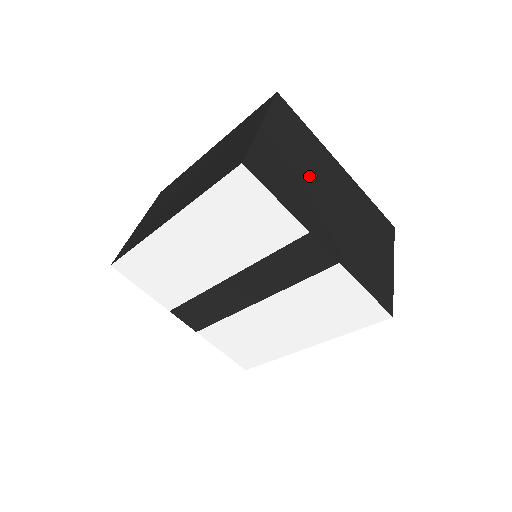
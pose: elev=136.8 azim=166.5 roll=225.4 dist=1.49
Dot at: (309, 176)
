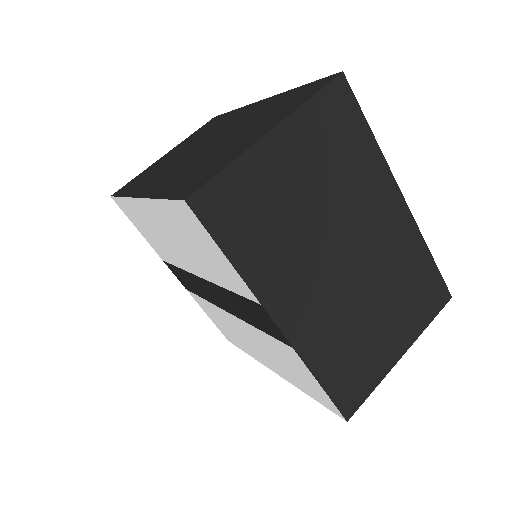
Dot at: (319, 218)
